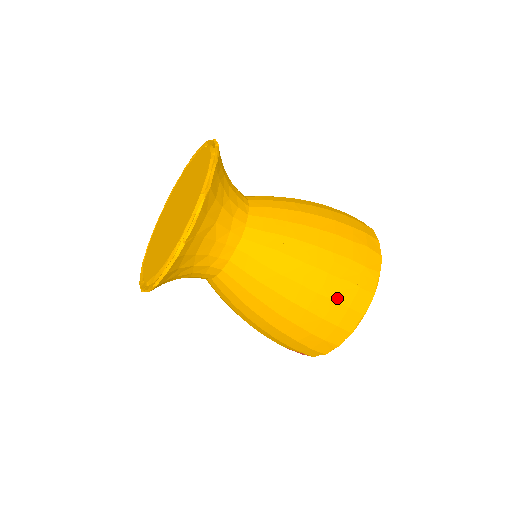
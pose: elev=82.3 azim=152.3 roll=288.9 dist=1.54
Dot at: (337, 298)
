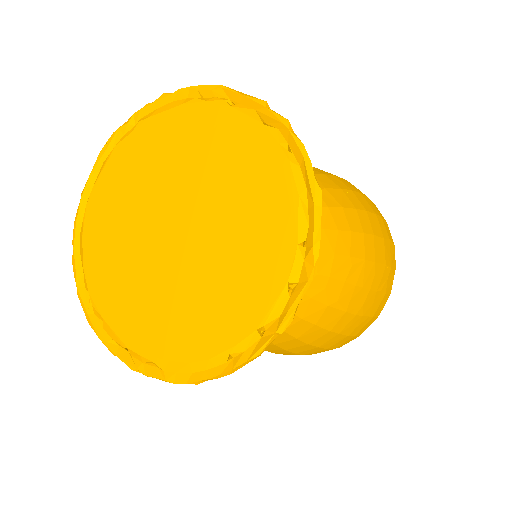
Dot at: (368, 313)
